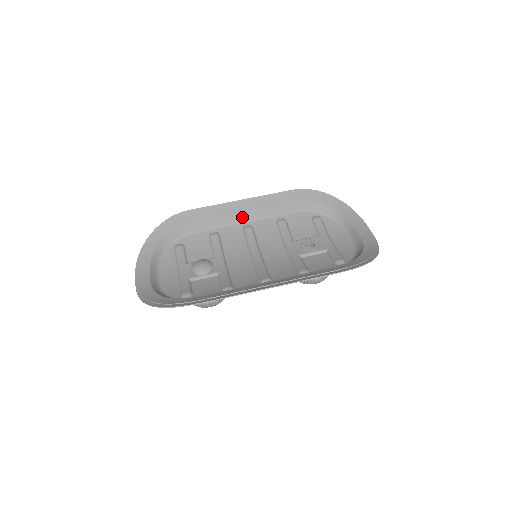
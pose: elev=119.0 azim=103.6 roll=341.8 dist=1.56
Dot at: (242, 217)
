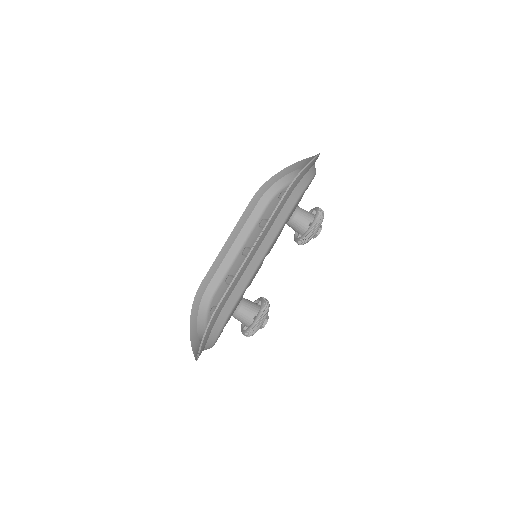
Dot at: (236, 249)
